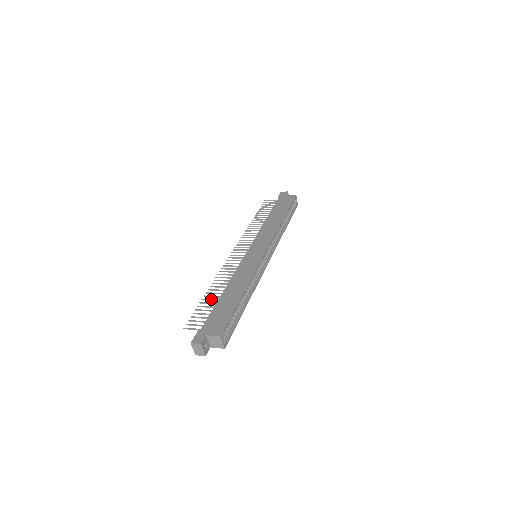
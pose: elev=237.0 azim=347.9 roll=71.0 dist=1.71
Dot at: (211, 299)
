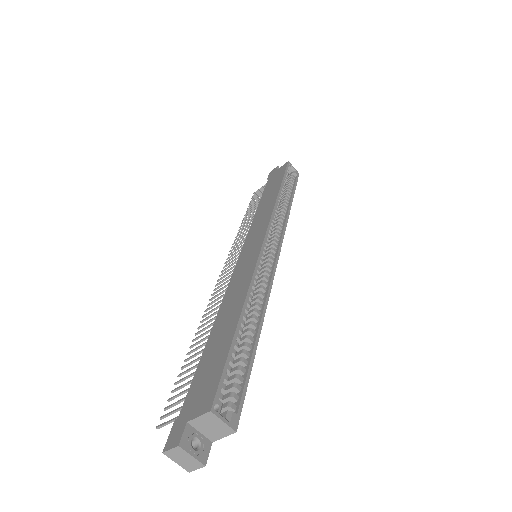
Dot at: occluded
